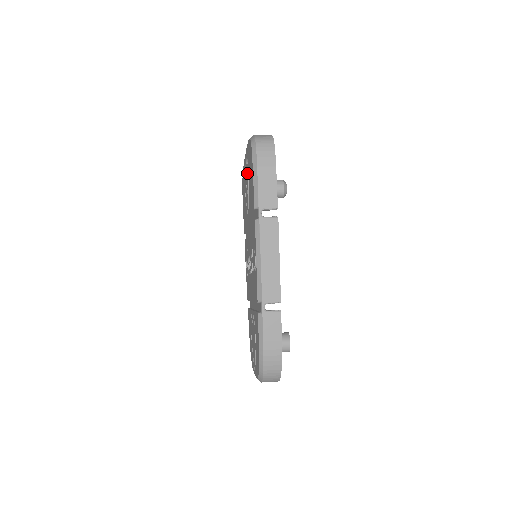
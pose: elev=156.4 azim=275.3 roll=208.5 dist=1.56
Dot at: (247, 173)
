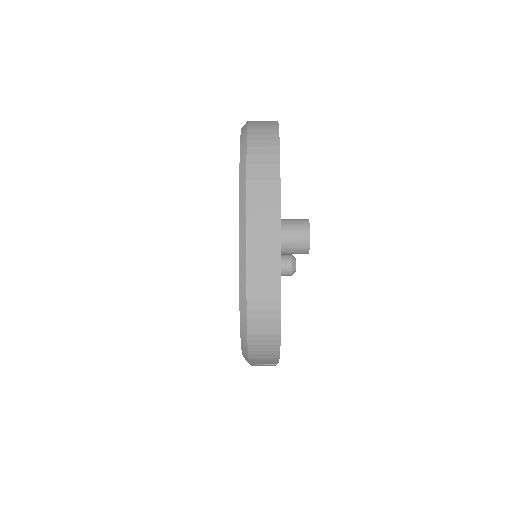
Dot at: occluded
